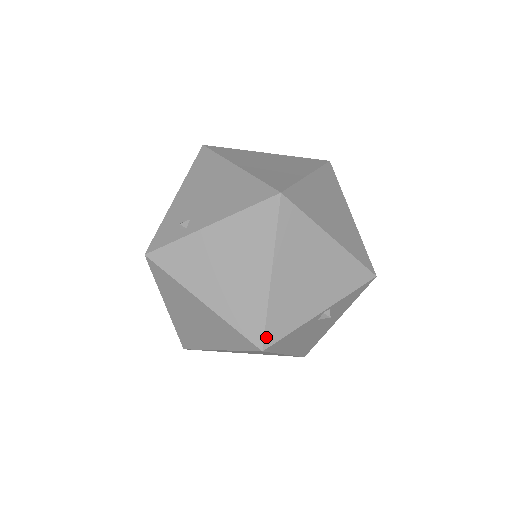
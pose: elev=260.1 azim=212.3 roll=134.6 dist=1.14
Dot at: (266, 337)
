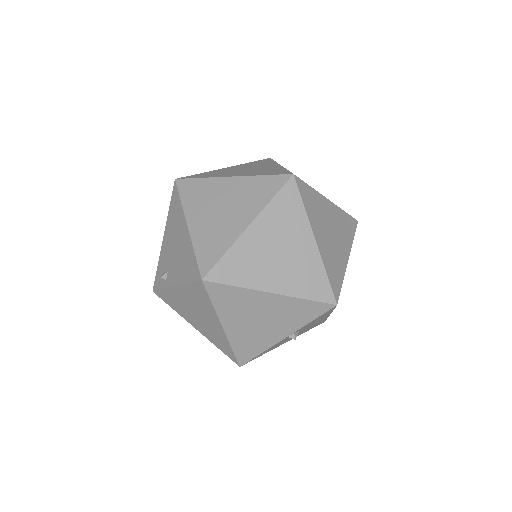
Dot at: (239, 360)
